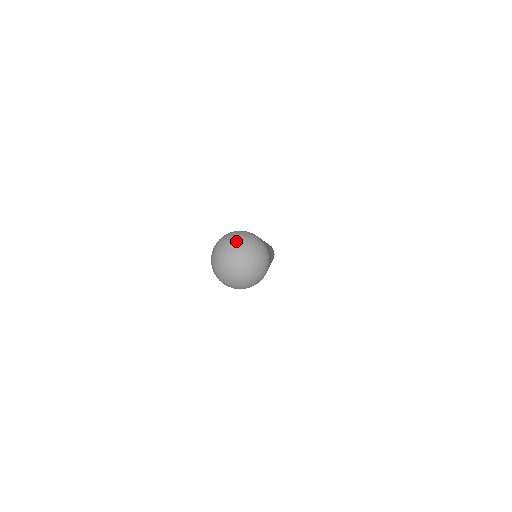
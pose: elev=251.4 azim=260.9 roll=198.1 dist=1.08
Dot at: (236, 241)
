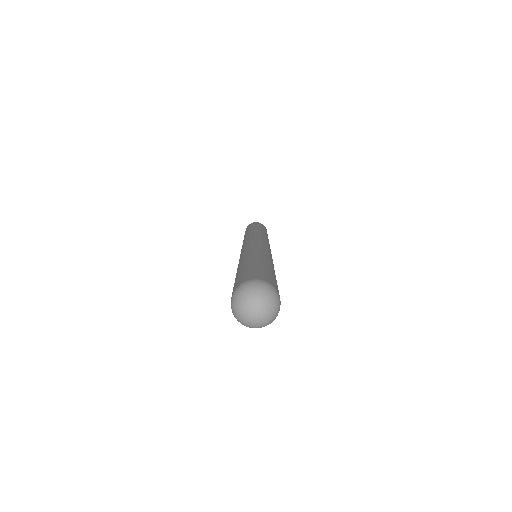
Dot at: (268, 298)
